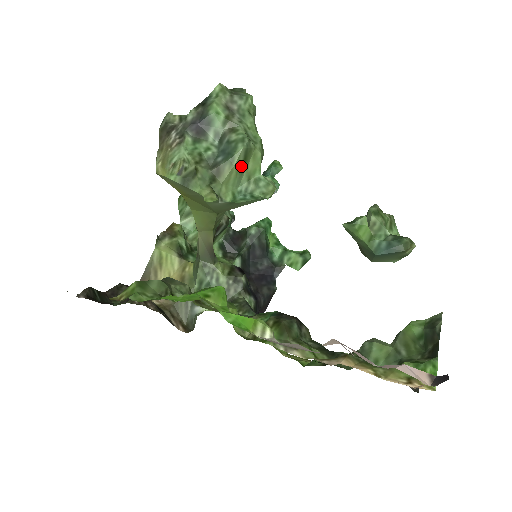
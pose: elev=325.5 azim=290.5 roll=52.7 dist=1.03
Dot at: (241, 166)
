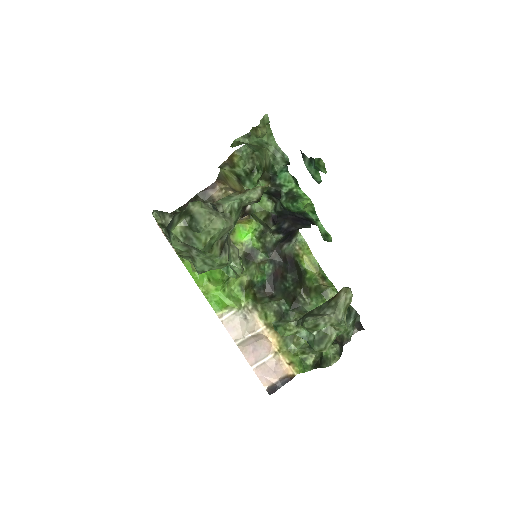
Dot at: occluded
